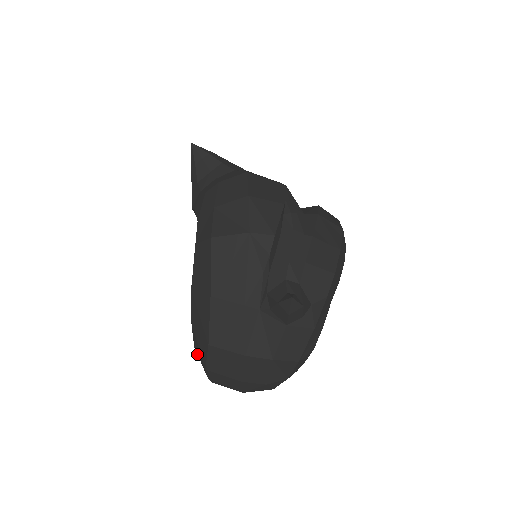
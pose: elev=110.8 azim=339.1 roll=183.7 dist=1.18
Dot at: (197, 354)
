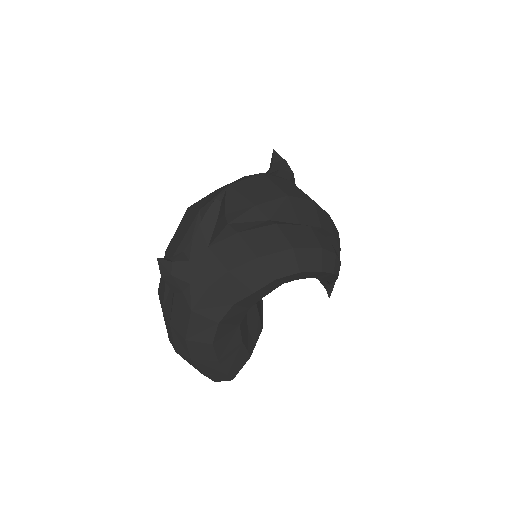
Dot at: occluded
